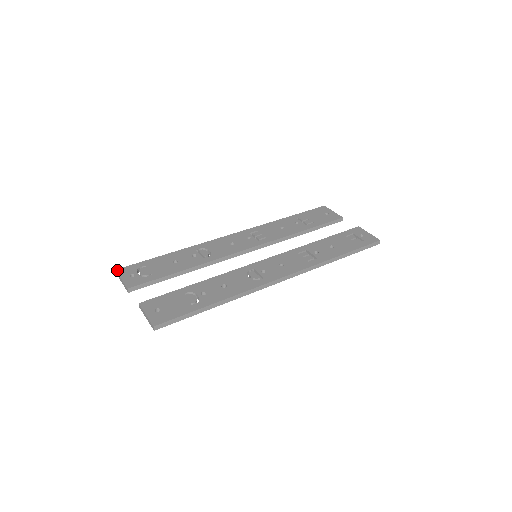
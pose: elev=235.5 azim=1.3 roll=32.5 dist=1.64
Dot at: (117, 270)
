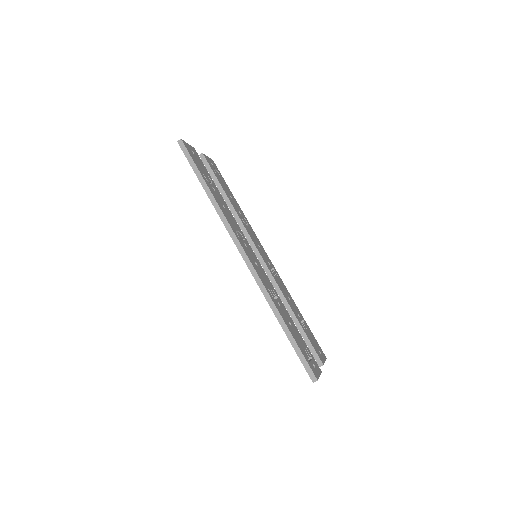
Dot at: occluded
